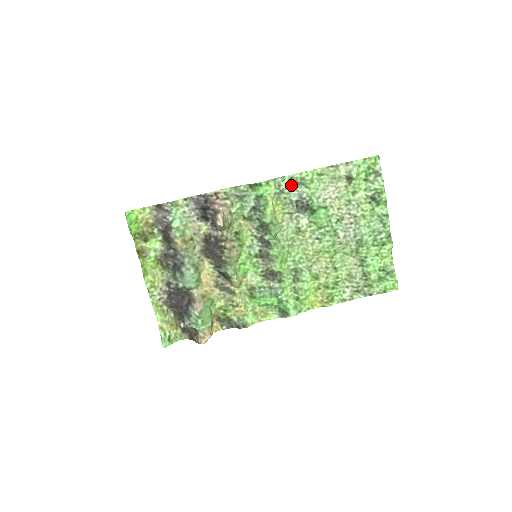
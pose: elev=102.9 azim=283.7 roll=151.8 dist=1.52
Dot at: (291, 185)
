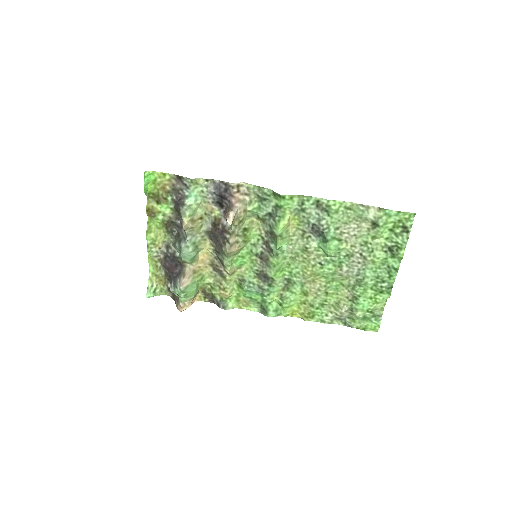
Dot at: (315, 207)
